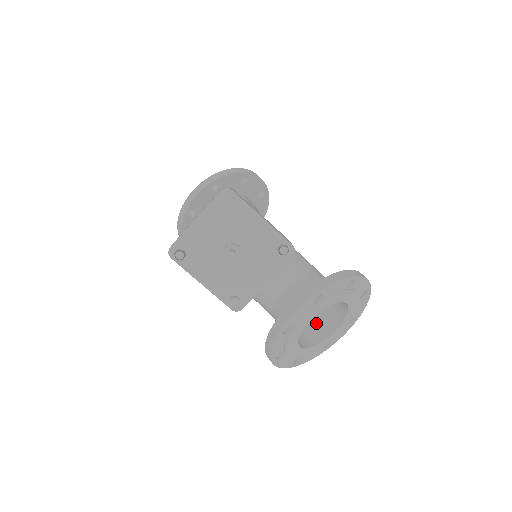
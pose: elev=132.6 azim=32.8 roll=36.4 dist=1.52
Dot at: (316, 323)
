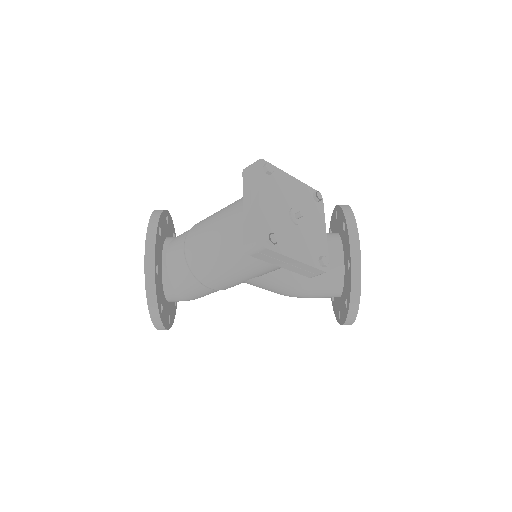
Dot at: occluded
